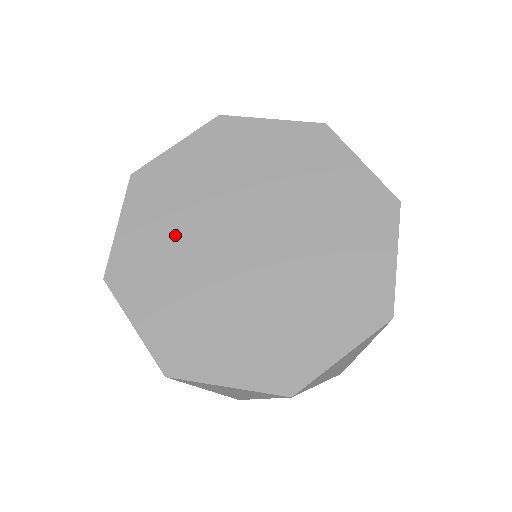
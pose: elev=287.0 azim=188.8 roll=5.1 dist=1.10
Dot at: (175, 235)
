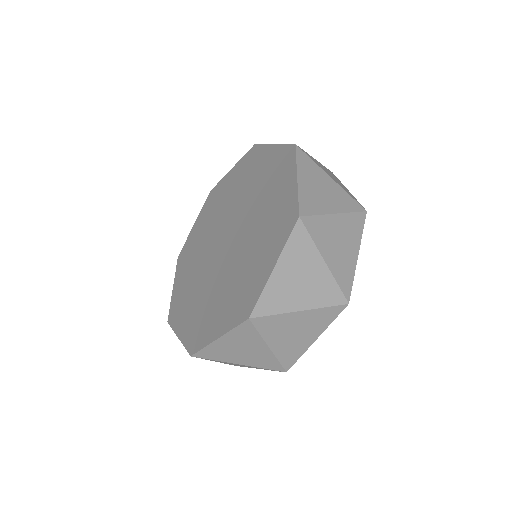
Dot at: (205, 233)
